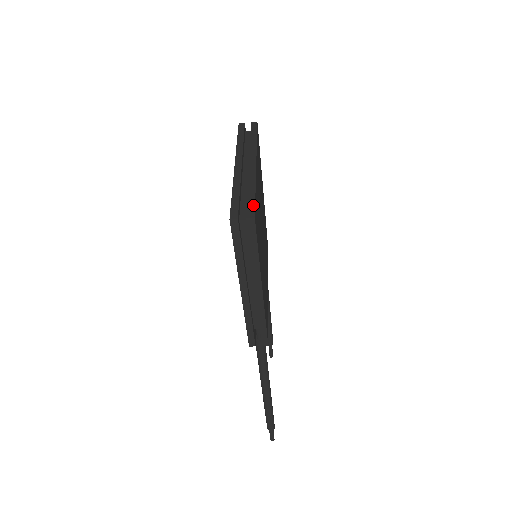
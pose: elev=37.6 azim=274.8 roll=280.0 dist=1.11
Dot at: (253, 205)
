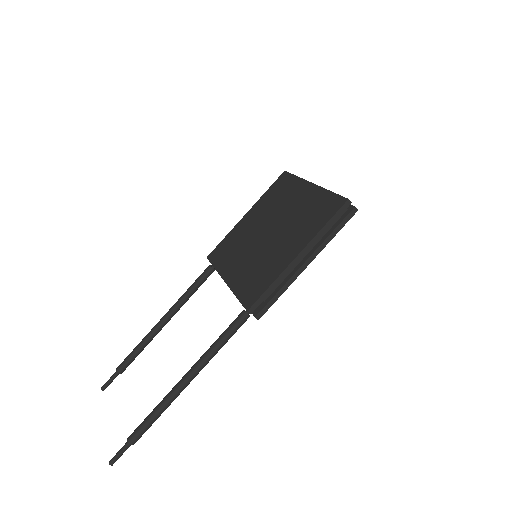
Dot at: occluded
